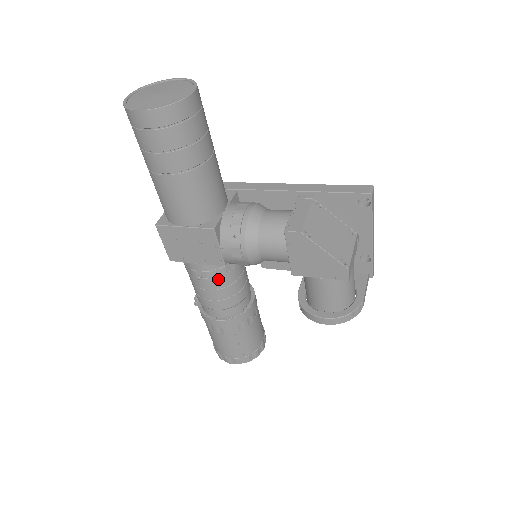
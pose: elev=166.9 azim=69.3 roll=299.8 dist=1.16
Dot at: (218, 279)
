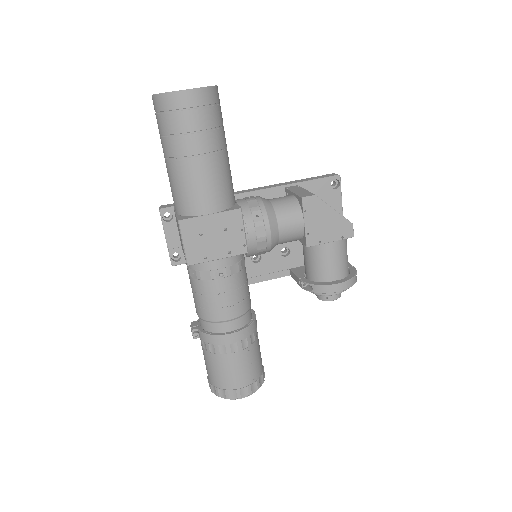
Dot at: (236, 276)
